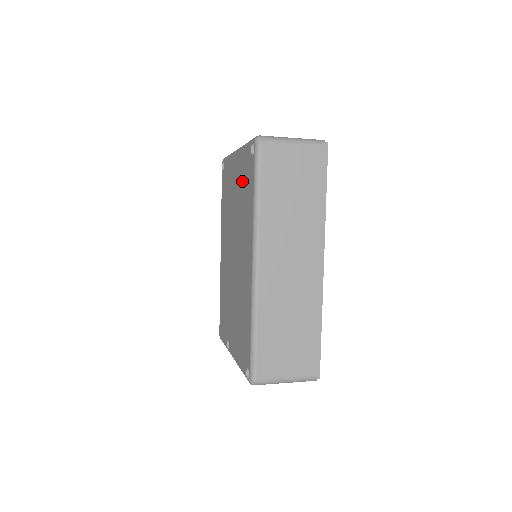
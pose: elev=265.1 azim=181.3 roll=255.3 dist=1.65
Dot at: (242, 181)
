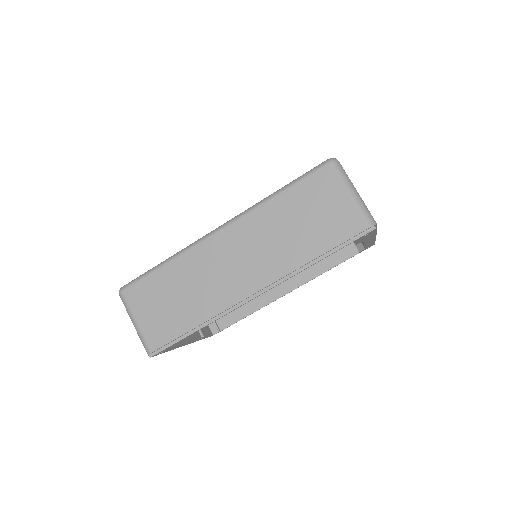
Dot at: occluded
